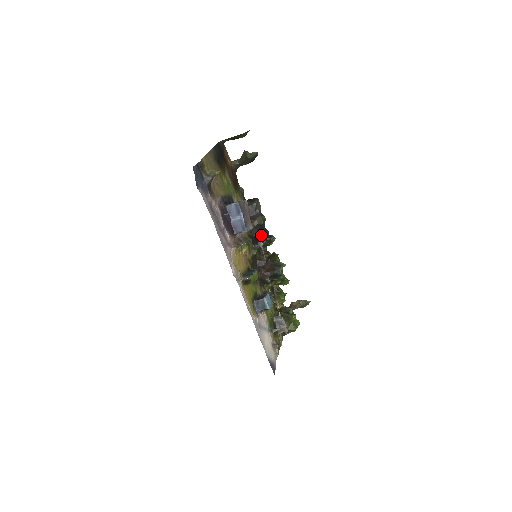
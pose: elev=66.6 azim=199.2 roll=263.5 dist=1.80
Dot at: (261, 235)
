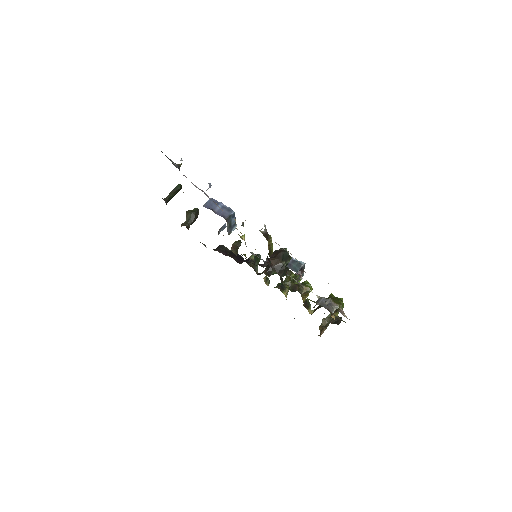
Dot at: (246, 260)
